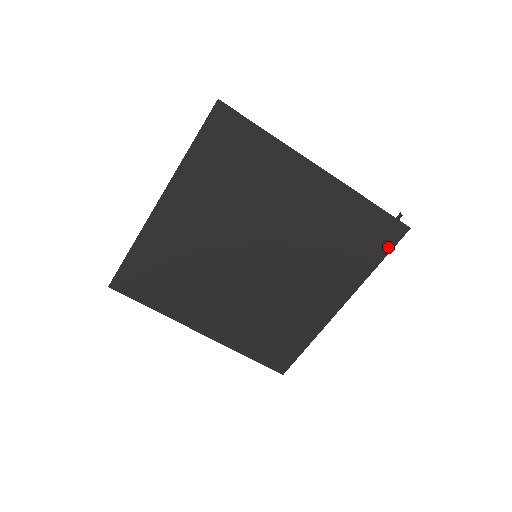
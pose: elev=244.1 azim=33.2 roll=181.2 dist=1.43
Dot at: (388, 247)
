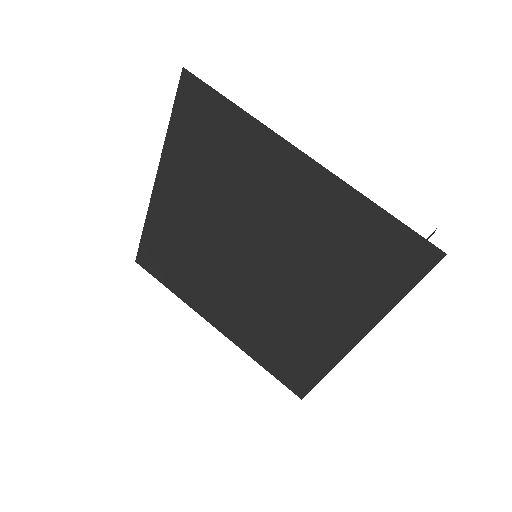
Dot at: (414, 276)
